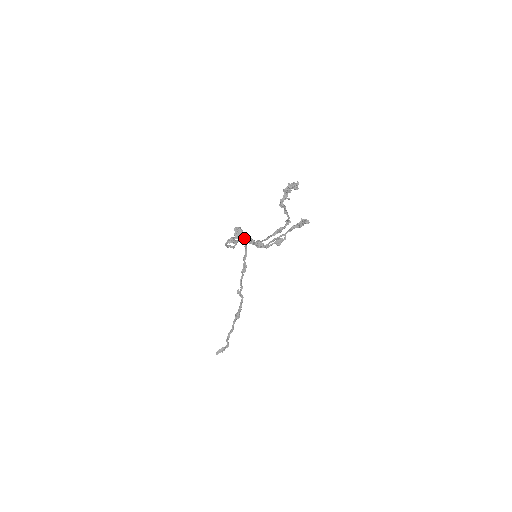
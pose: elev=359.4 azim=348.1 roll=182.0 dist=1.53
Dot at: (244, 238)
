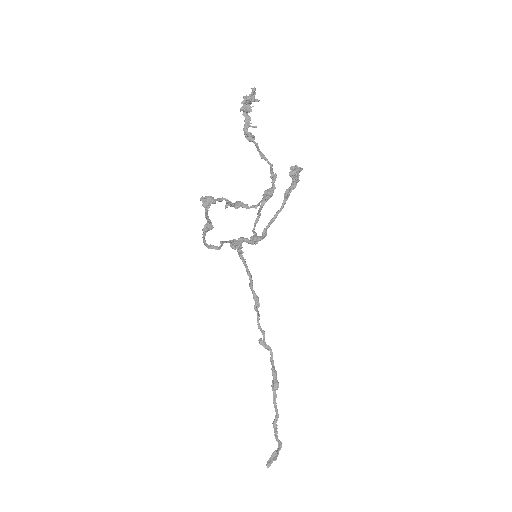
Dot at: (234, 243)
